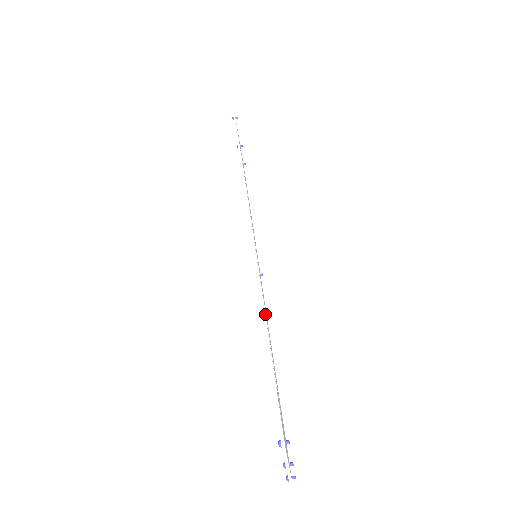
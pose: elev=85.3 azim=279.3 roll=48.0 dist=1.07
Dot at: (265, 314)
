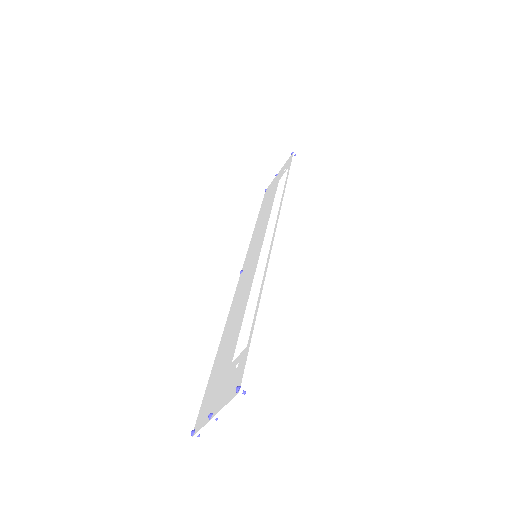
Dot at: occluded
